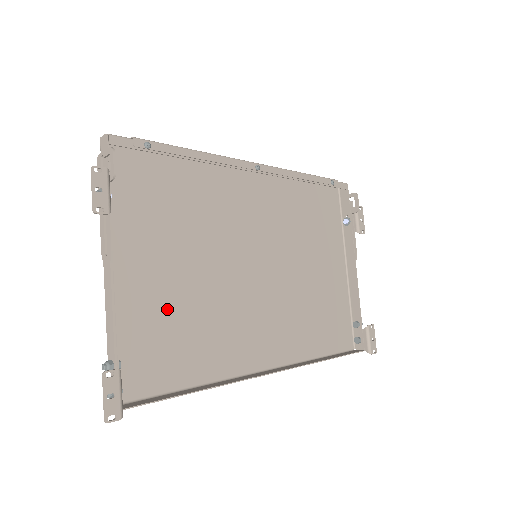
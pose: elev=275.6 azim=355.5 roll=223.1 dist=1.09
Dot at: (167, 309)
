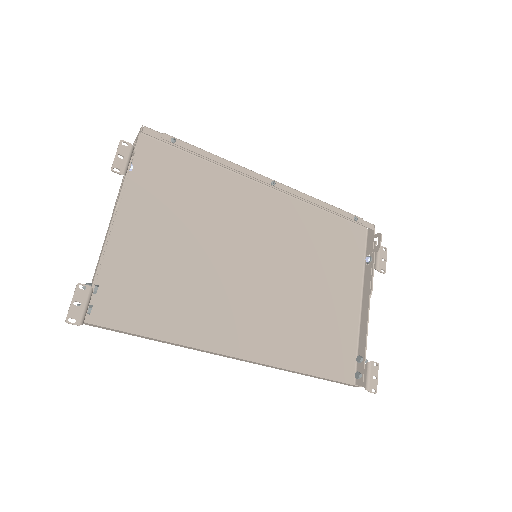
Dot at: (156, 268)
